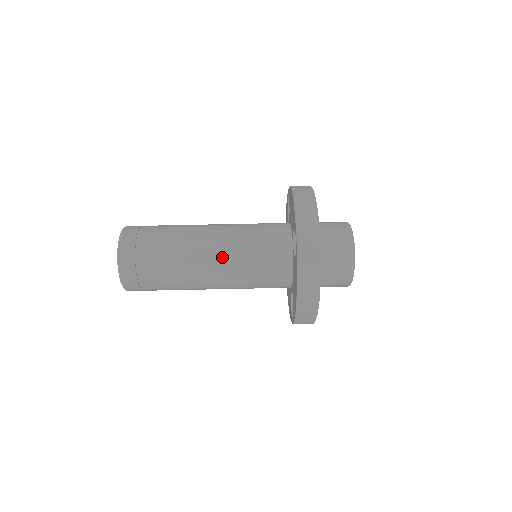
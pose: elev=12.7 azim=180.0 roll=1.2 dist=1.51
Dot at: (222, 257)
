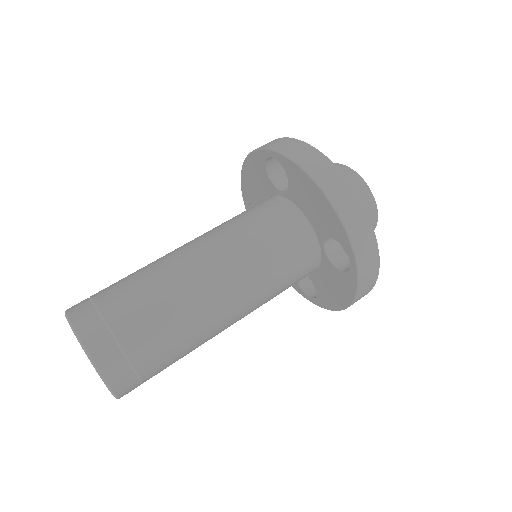
Dot at: (210, 244)
